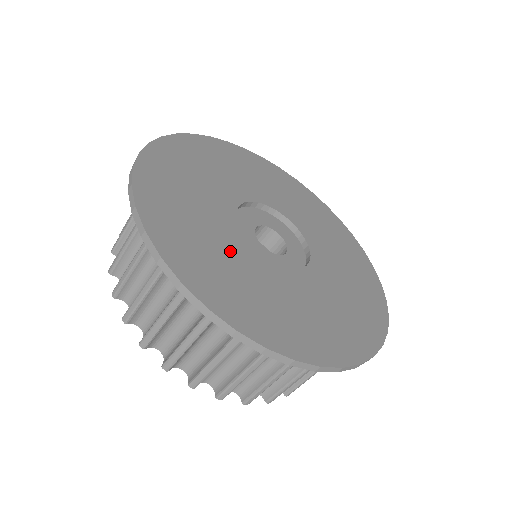
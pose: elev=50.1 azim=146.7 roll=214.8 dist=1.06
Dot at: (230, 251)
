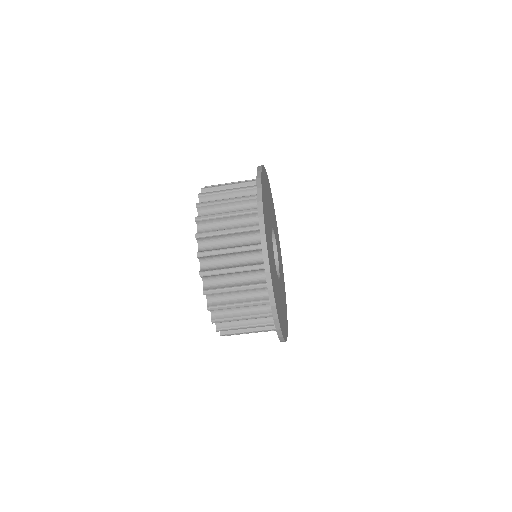
Dot at: (269, 226)
